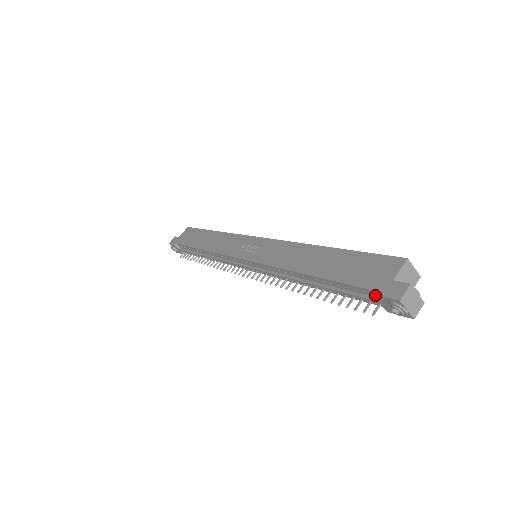
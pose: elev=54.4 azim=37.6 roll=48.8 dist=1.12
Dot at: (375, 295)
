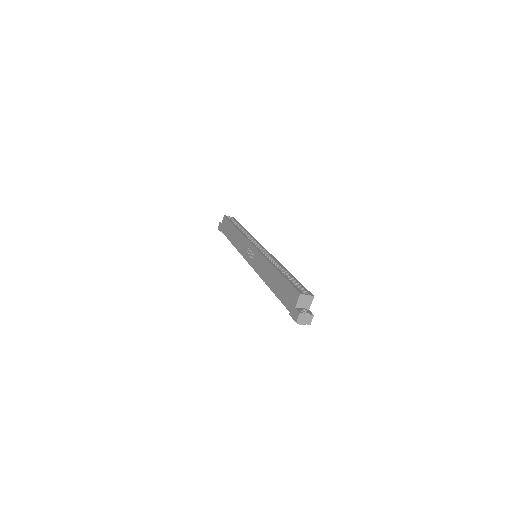
Dot at: (290, 315)
